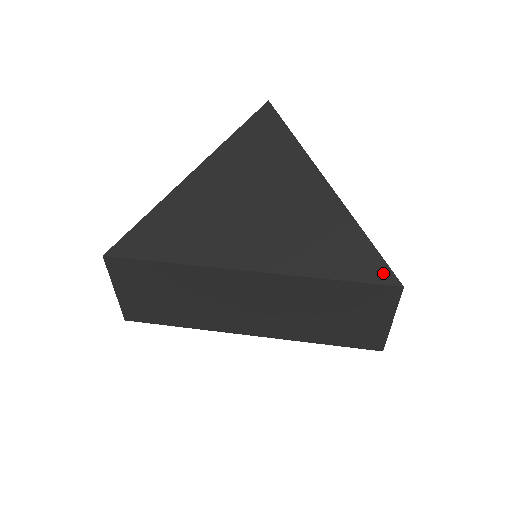
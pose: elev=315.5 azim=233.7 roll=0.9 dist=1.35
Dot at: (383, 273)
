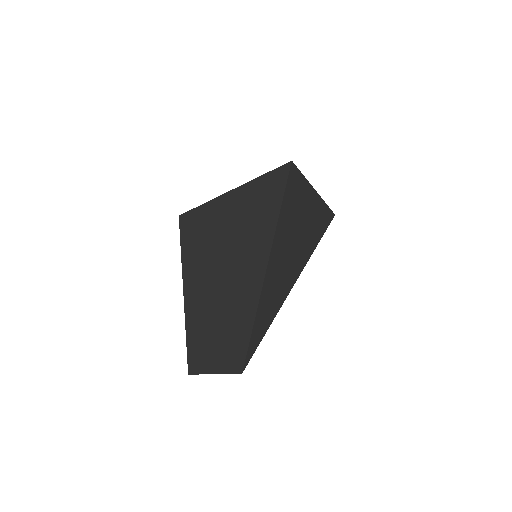
Dot at: (331, 217)
